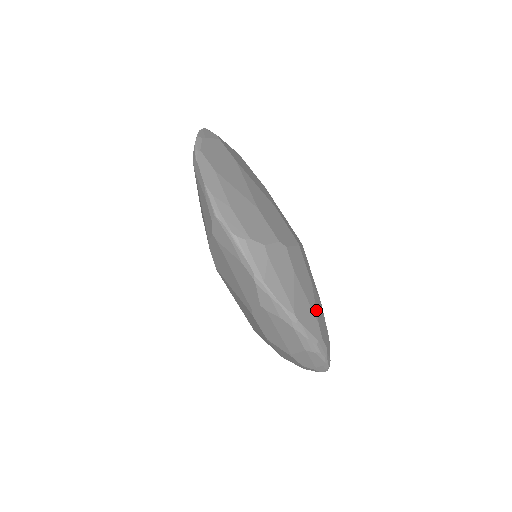
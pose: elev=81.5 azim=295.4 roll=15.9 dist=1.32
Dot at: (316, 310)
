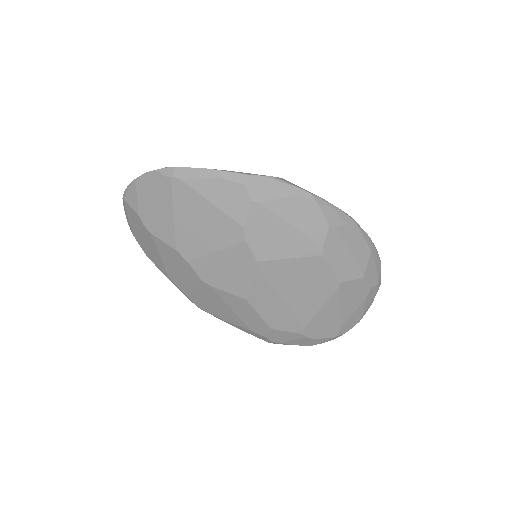
Dot at: occluded
